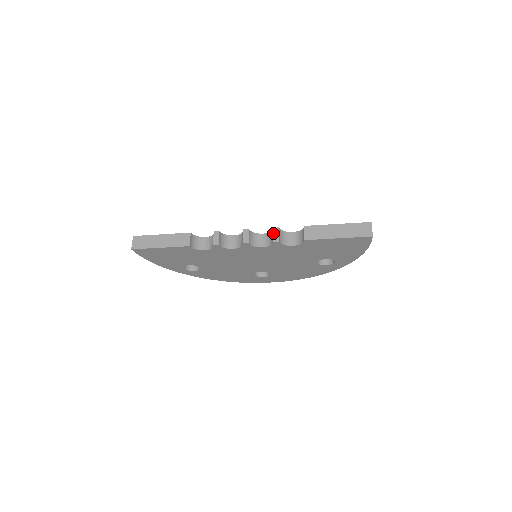
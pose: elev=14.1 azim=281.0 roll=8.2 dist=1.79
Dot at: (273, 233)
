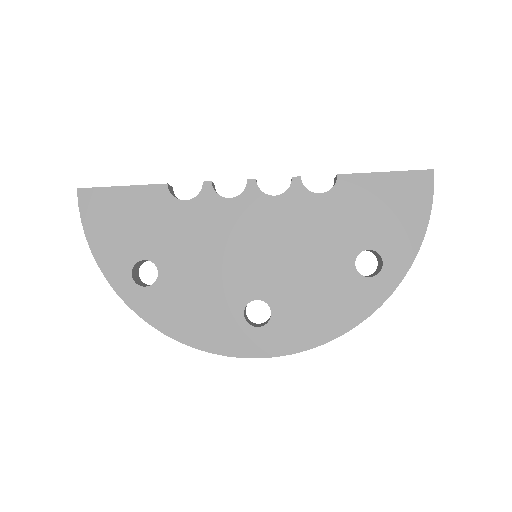
Dot at: occluded
